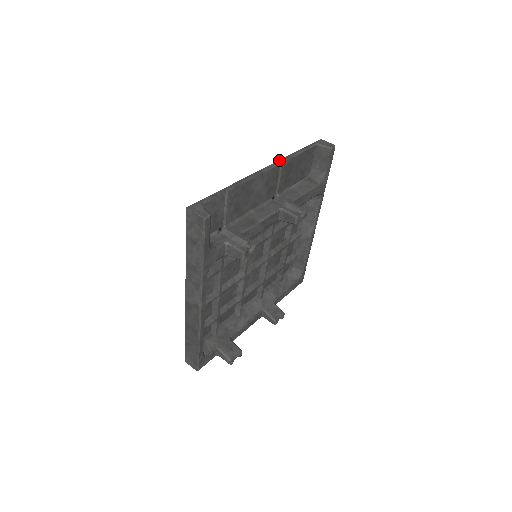
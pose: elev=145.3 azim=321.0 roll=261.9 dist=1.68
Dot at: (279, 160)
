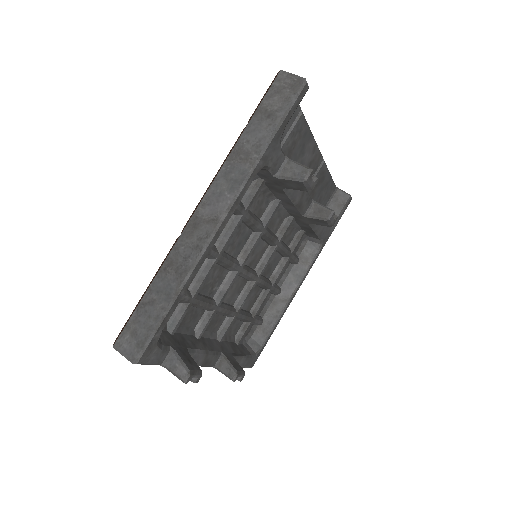
Dot at: occluded
